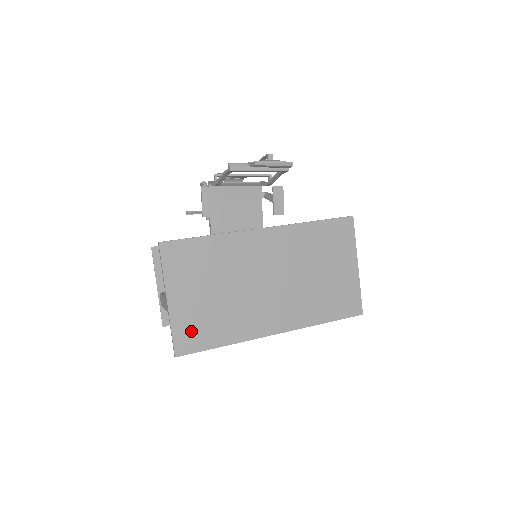
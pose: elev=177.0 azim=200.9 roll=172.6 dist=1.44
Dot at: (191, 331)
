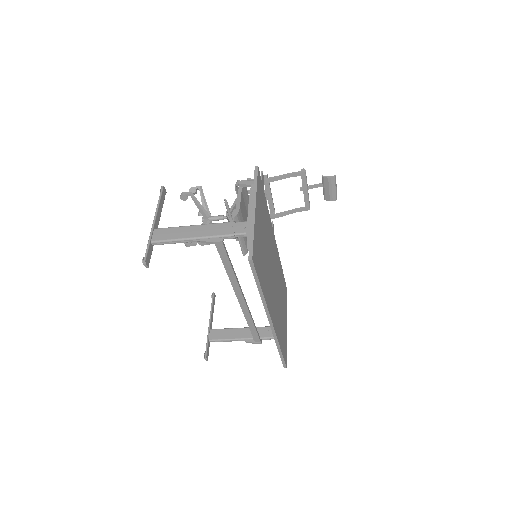
Dot at: (257, 252)
